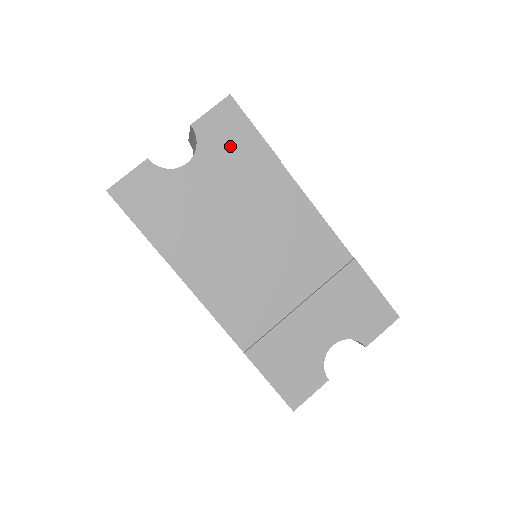
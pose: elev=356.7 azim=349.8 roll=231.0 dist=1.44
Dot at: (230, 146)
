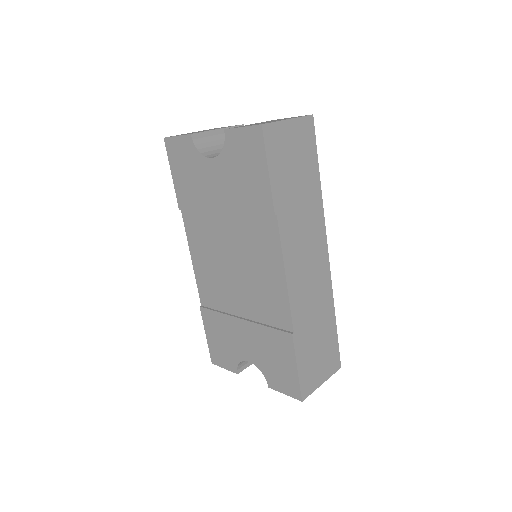
Dot at: (244, 169)
